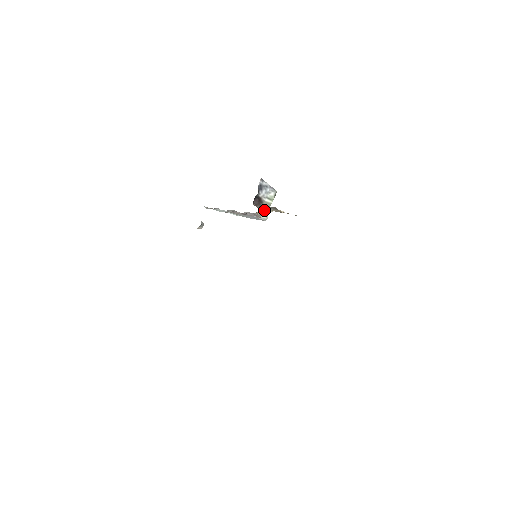
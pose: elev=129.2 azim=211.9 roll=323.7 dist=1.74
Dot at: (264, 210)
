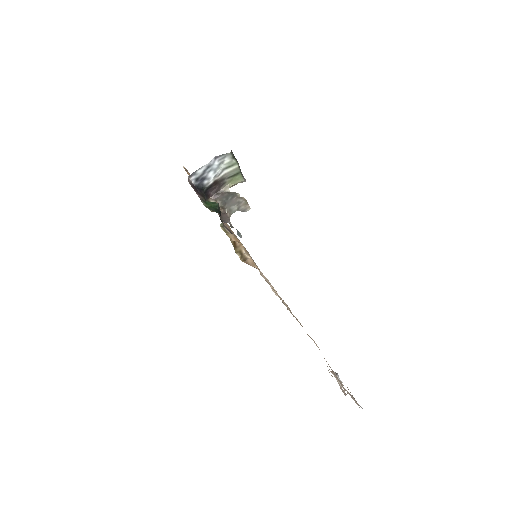
Dot at: occluded
